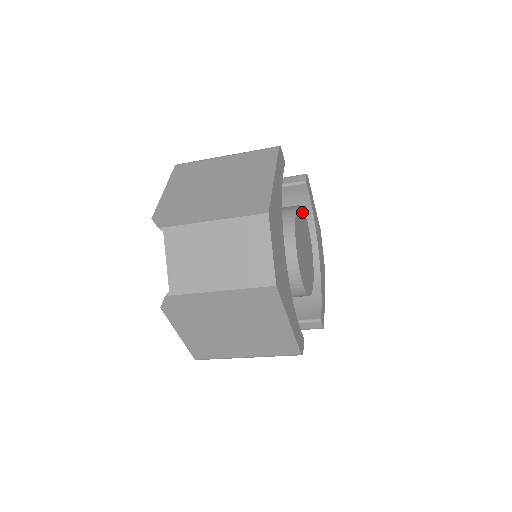
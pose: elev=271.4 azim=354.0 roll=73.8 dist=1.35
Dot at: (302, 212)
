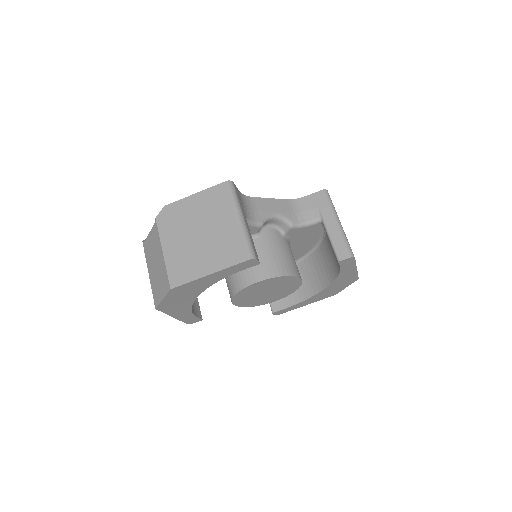
Dot at: (289, 278)
